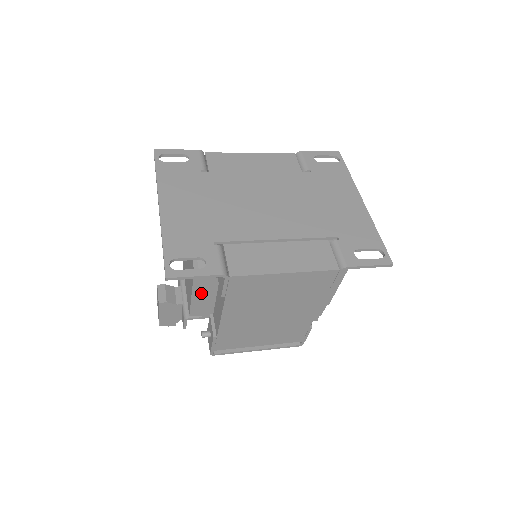
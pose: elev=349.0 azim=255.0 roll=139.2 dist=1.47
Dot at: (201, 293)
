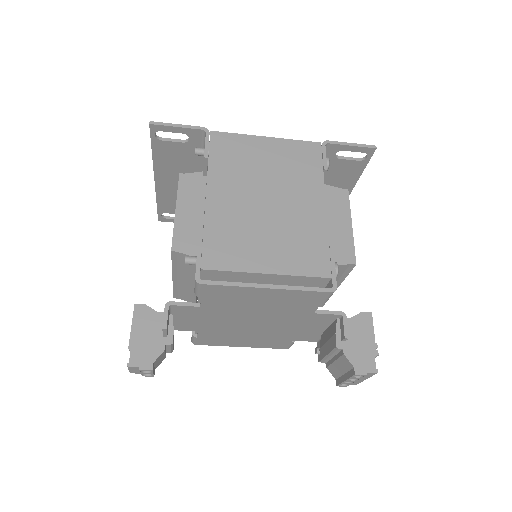
Dot at: (186, 209)
